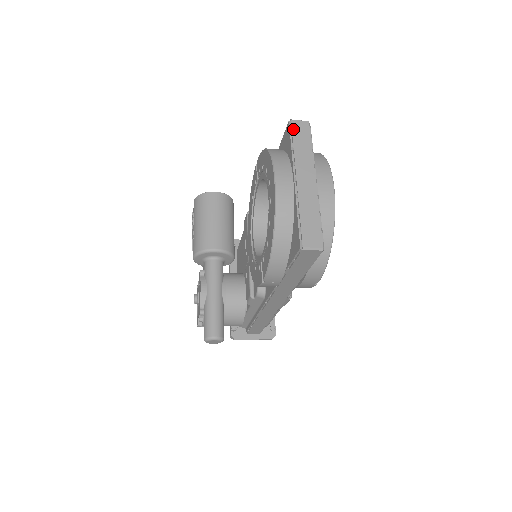
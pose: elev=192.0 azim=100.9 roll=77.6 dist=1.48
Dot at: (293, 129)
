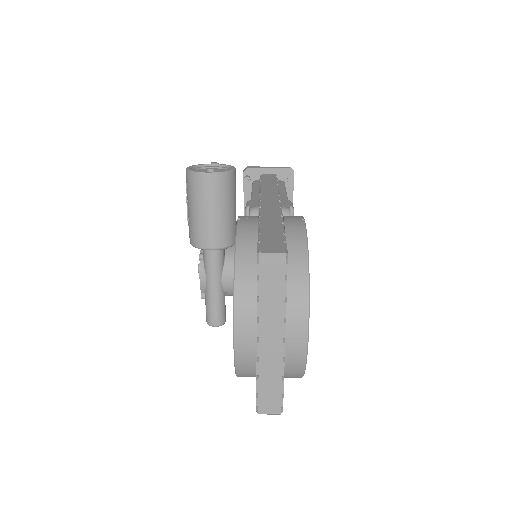
Dot at: (261, 271)
